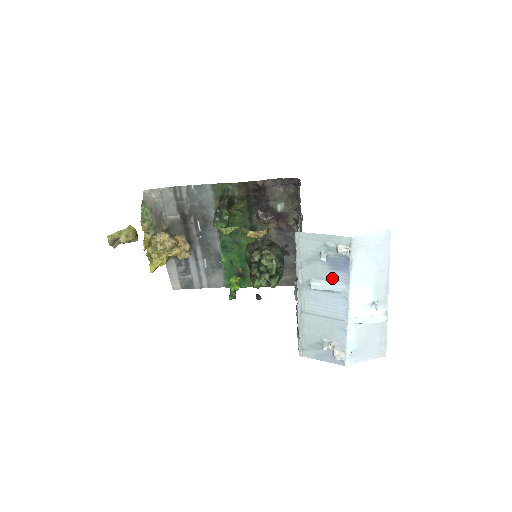
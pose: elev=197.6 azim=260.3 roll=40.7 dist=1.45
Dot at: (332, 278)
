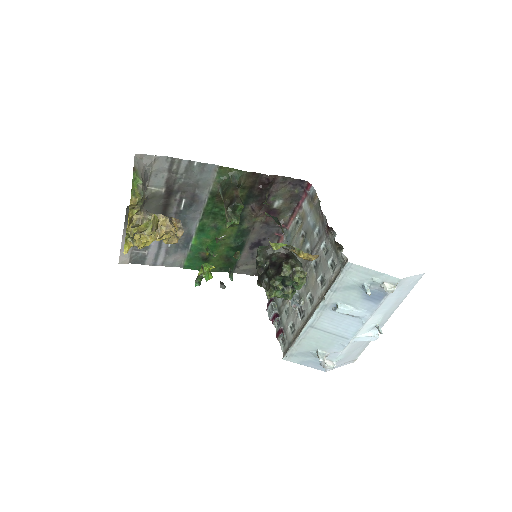
Dot at: (360, 305)
